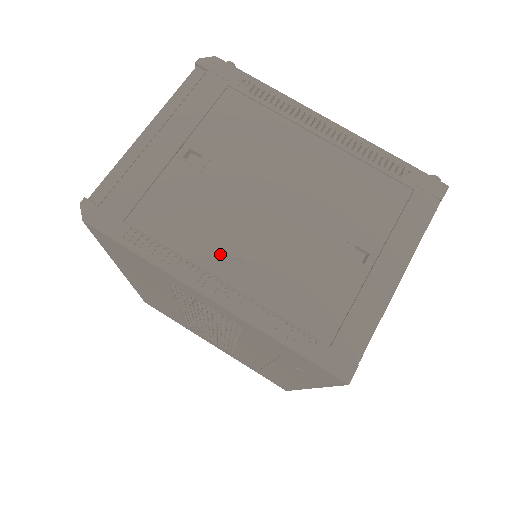
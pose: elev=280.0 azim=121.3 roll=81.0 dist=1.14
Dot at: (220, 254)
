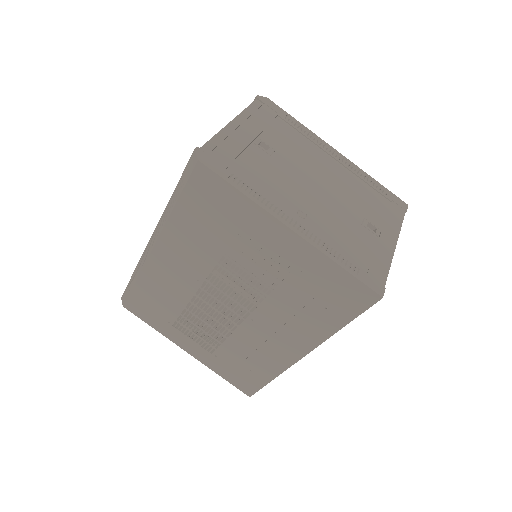
Dot at: (291, 205)
